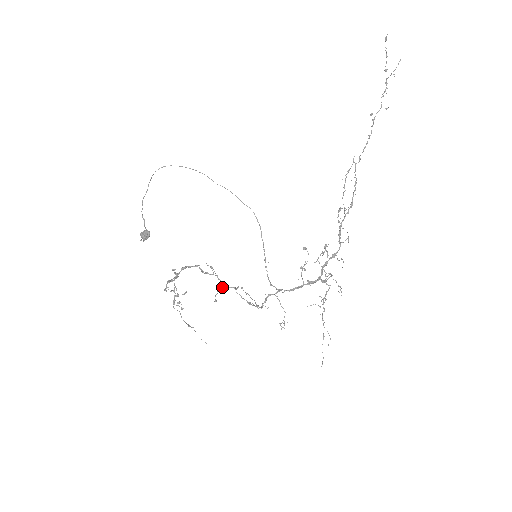
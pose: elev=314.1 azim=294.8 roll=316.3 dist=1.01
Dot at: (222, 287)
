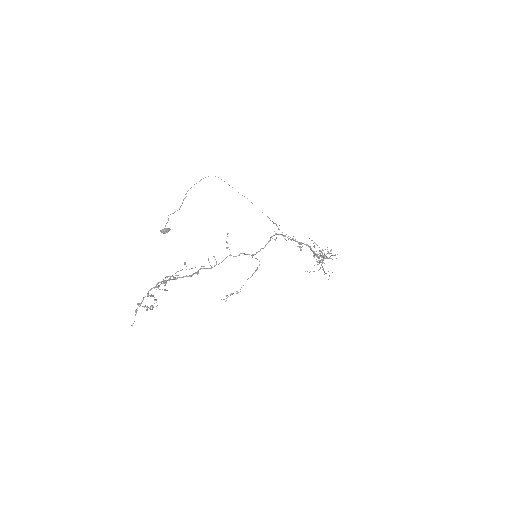
Dot at: occluded
